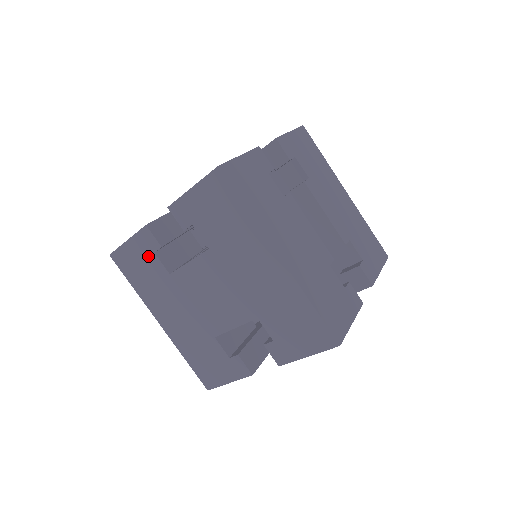
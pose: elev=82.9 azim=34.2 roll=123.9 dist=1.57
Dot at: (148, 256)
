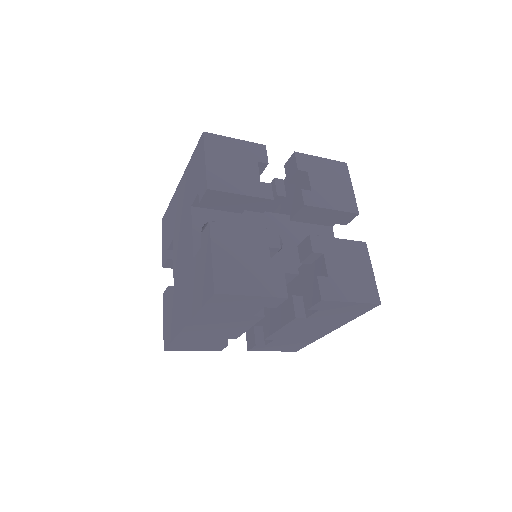
Dot at: (198, 184)
